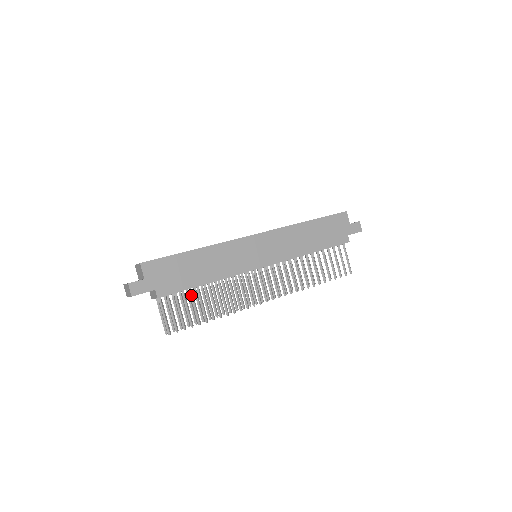
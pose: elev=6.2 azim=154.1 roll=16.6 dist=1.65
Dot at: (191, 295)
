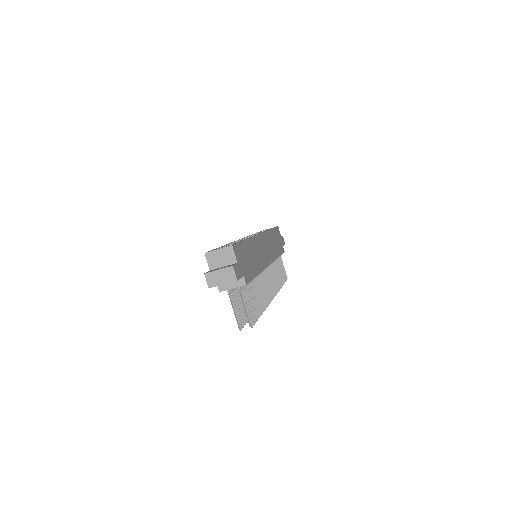
Dot at: (250, 286)
